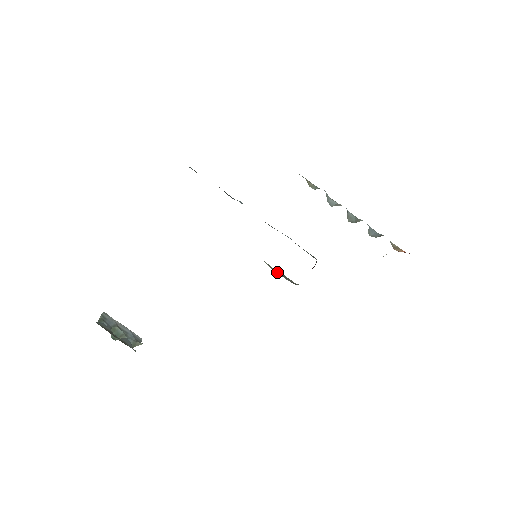
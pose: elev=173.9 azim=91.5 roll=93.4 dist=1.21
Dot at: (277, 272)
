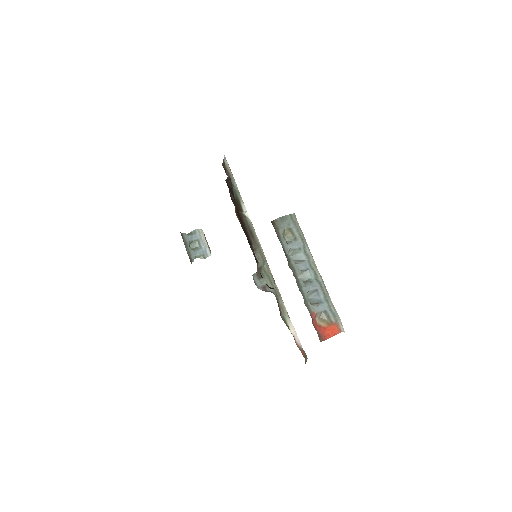
Dot at: (255, 275)
